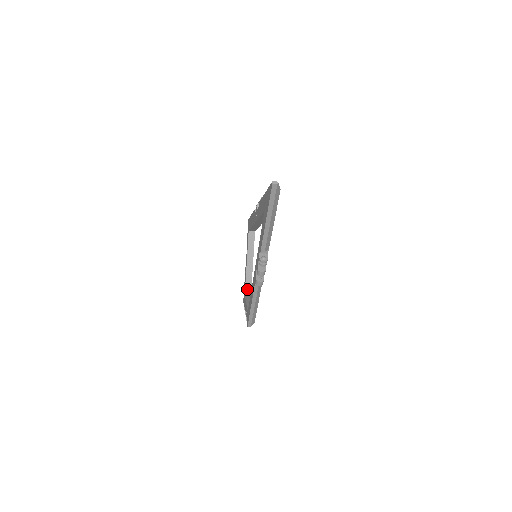
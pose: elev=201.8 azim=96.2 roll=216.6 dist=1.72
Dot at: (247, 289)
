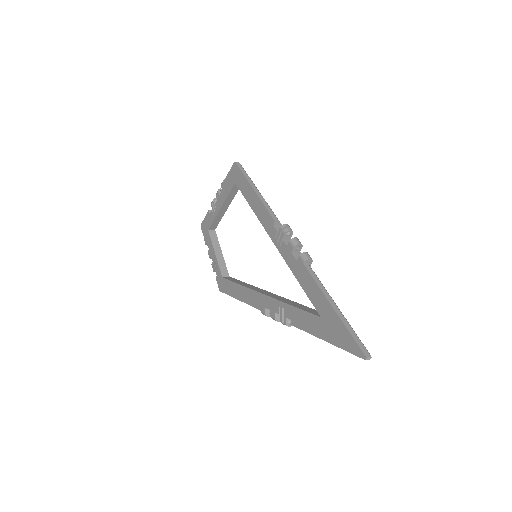
Dot at: (213, 226)
